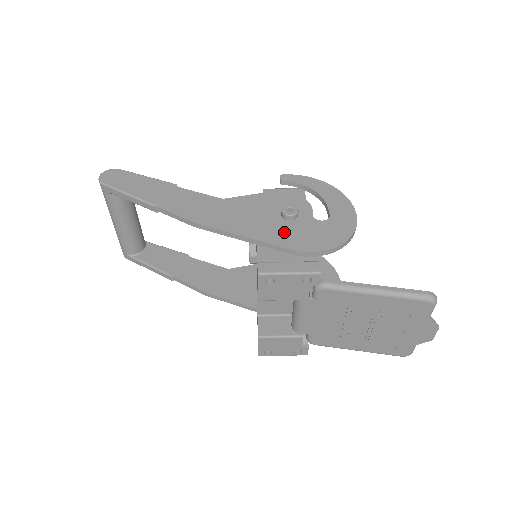
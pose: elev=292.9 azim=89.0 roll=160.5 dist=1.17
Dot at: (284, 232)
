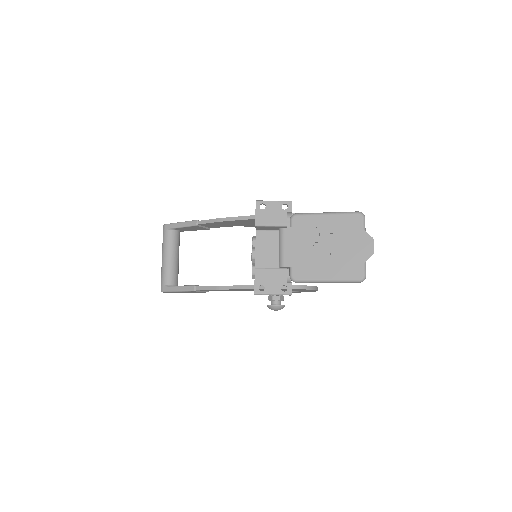
Dot at: occluded
